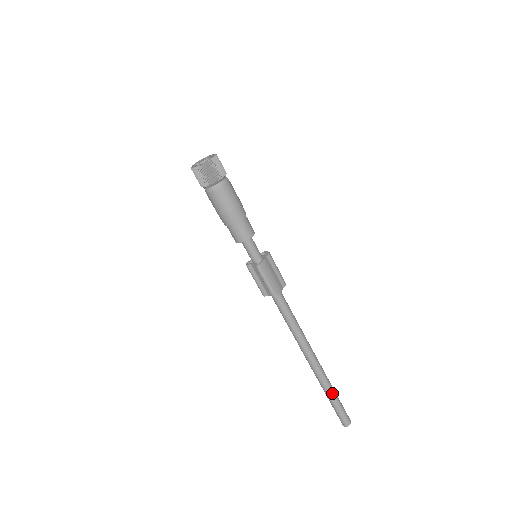
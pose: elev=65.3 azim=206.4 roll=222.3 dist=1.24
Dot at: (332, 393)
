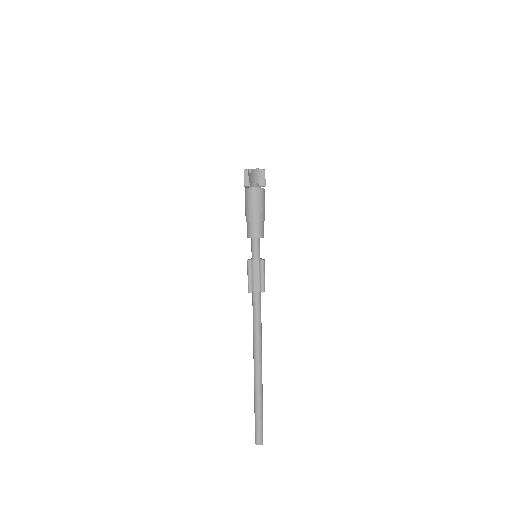
Dot at: (262, 403)
